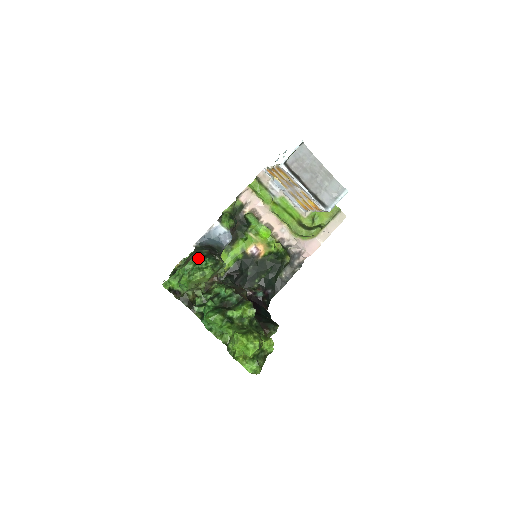
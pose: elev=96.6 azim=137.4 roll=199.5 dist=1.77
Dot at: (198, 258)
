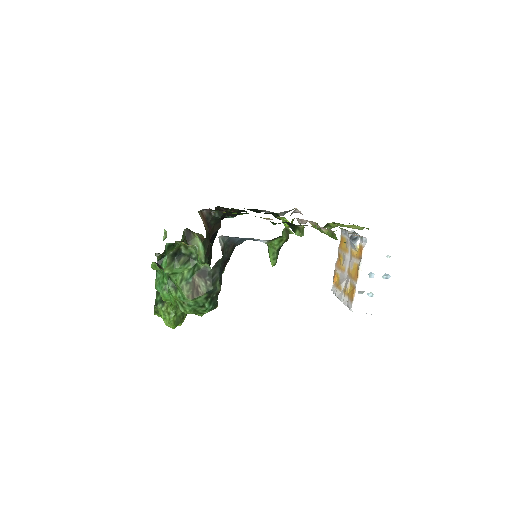
Dot at: (204, 301)
